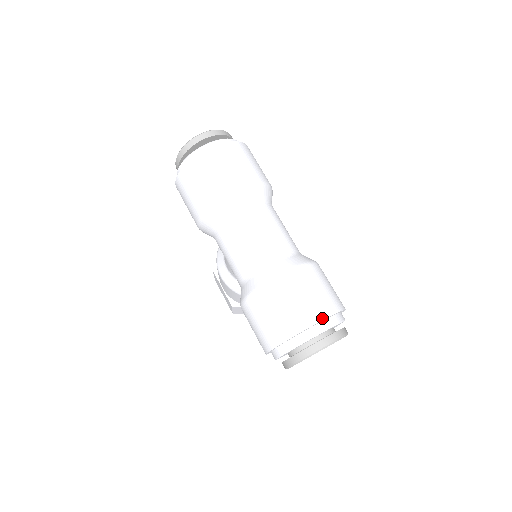
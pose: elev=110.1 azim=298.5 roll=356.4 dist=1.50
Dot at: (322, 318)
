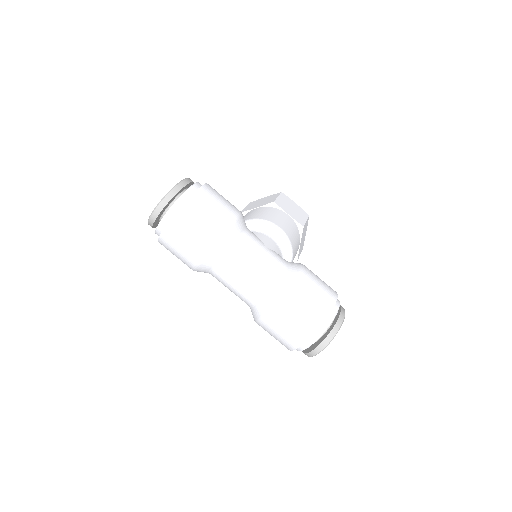
Dot at: (312, 334)
